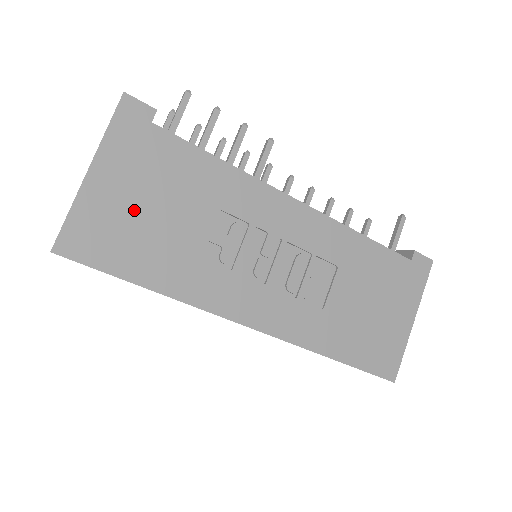
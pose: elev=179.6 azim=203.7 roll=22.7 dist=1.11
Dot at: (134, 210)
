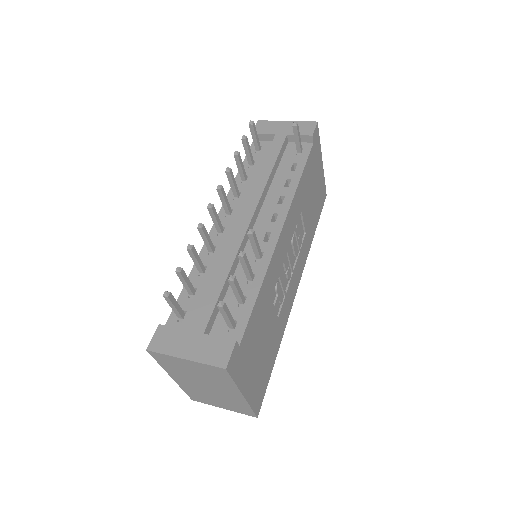
Dot at: (259, 363)
